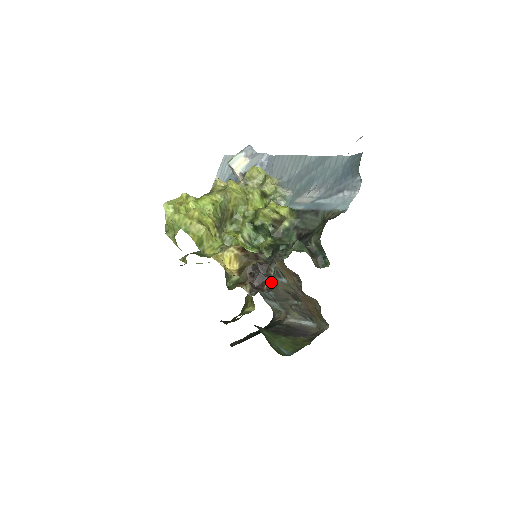
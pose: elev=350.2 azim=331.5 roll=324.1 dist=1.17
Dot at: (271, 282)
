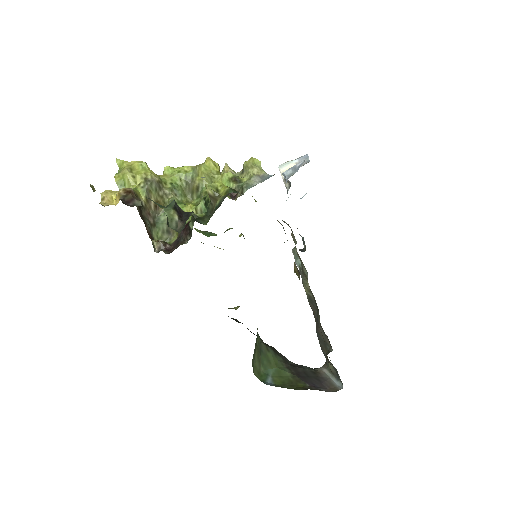
Dot at: (177, 247)
